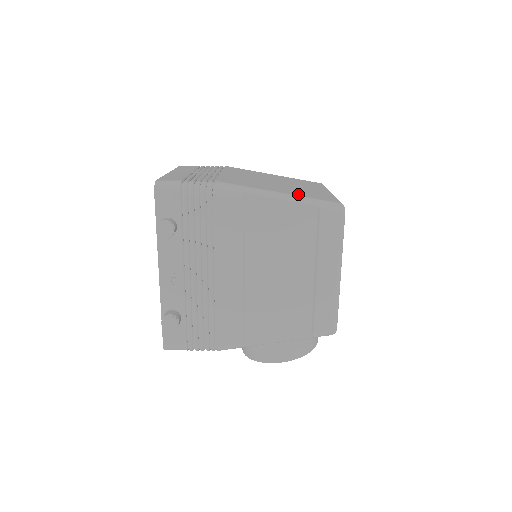
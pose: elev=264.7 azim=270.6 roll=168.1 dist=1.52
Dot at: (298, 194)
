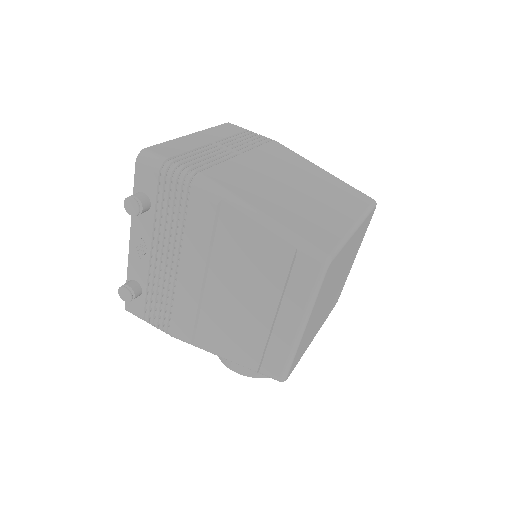
Dot at: (287, 222)
